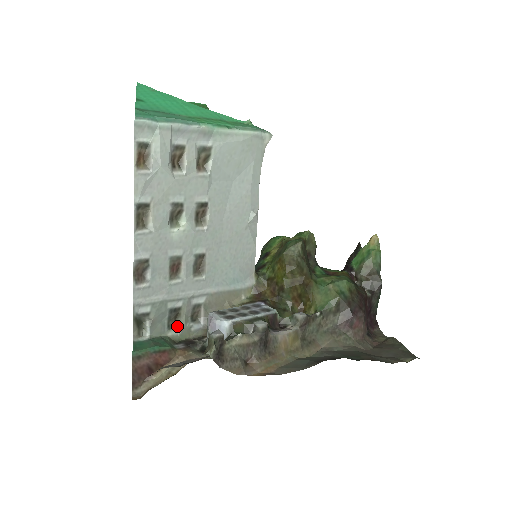
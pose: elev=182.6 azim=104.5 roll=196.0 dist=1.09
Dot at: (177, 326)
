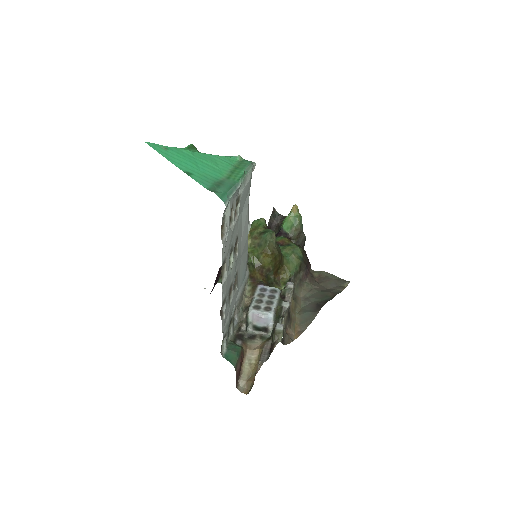
Dot at: (230, 330)
